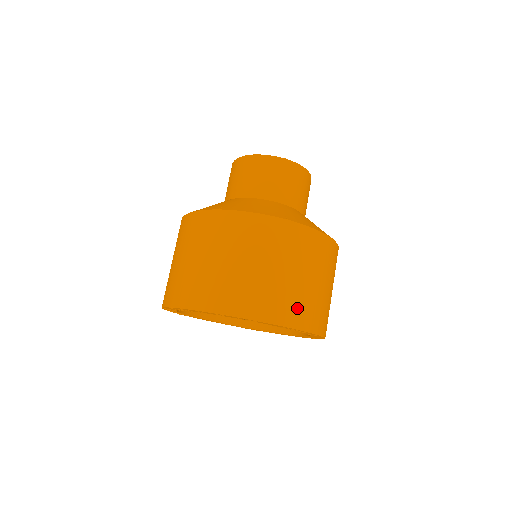
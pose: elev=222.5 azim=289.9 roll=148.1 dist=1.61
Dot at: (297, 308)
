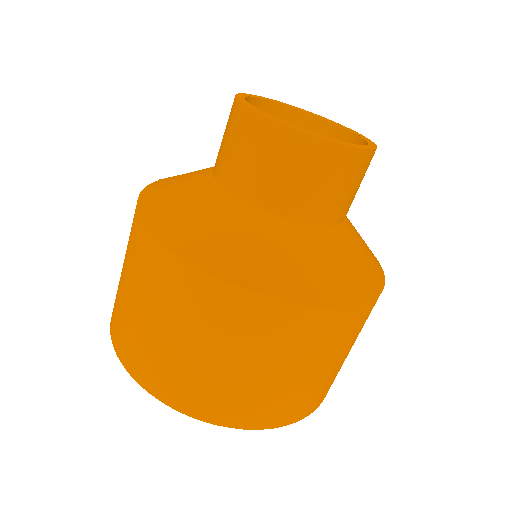
Dot at: (313, 399)
